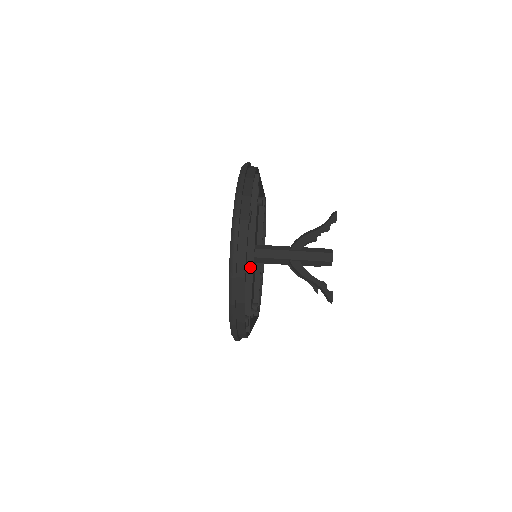
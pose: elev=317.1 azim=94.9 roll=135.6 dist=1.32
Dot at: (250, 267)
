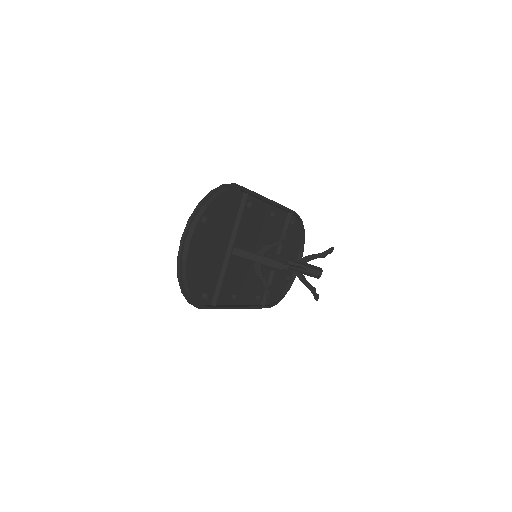
Dot at: (227, 260)
